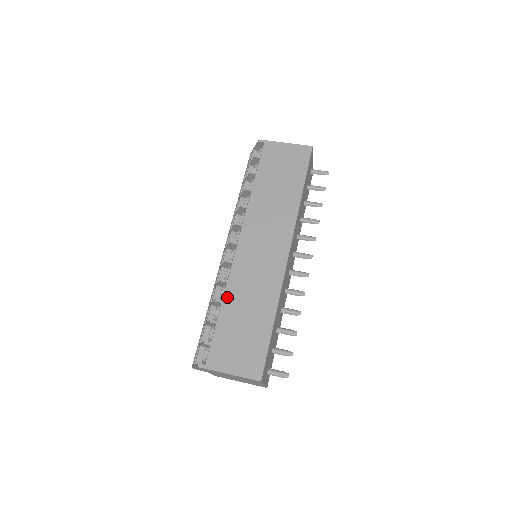
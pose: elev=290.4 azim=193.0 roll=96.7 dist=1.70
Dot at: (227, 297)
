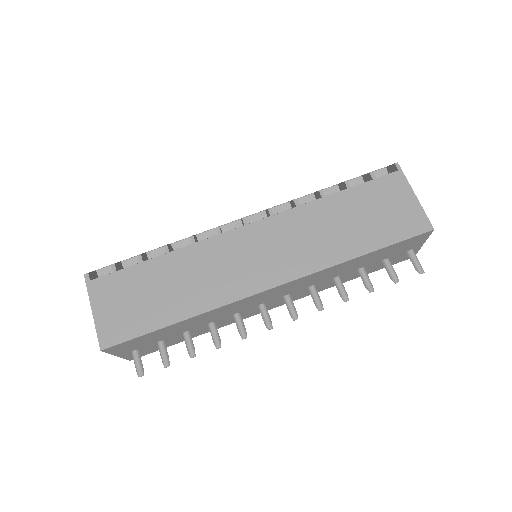
Dot at: (176, 255)
